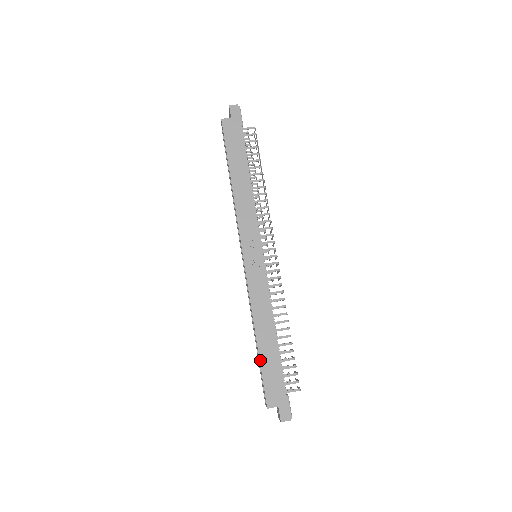
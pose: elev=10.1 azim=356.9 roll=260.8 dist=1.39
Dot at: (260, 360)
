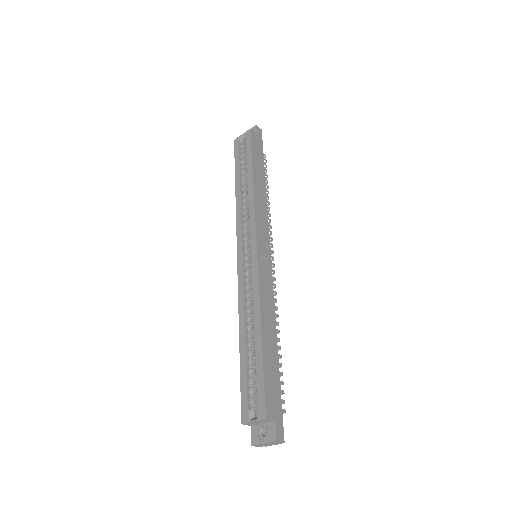
Dot at: (263, 357)
